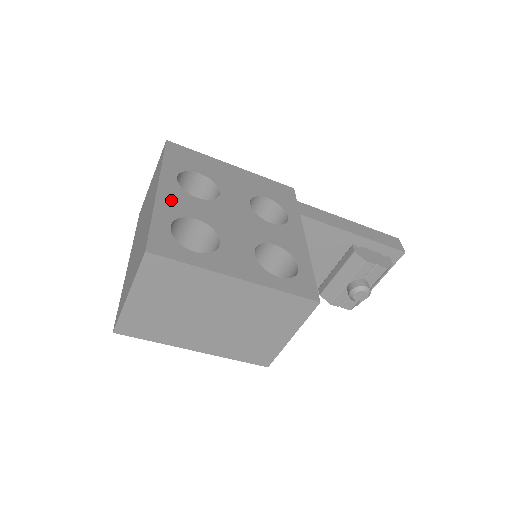
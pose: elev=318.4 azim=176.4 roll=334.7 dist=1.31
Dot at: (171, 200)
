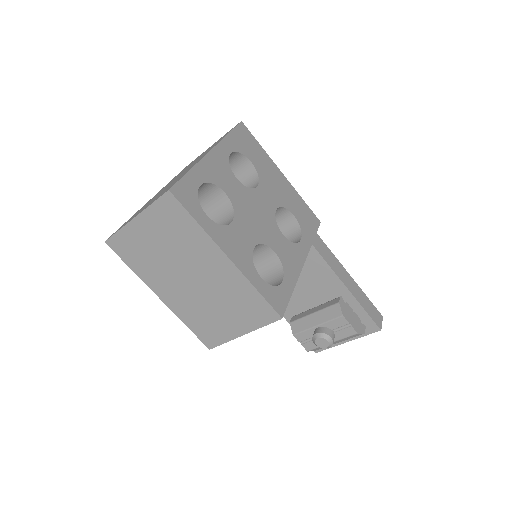
Dot at: (215, 166)
